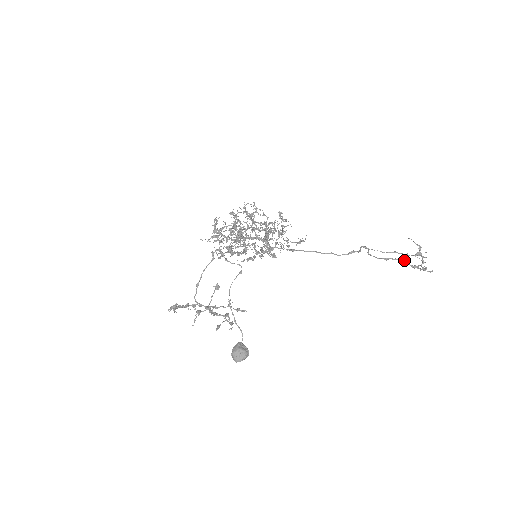
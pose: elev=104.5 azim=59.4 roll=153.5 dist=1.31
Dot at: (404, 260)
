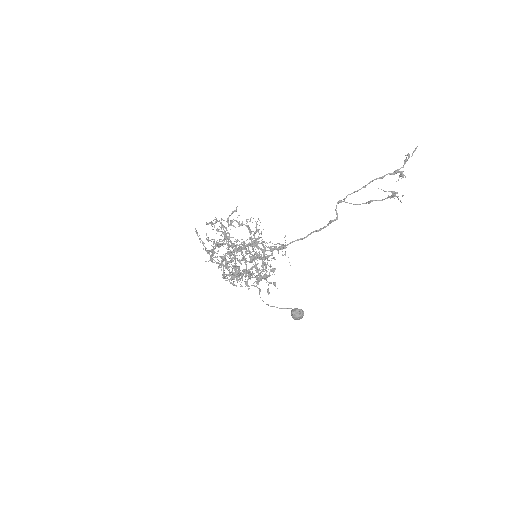
Dot at: (382, 178)
